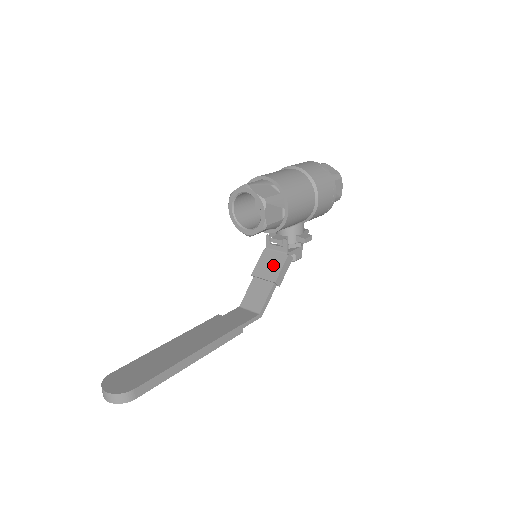
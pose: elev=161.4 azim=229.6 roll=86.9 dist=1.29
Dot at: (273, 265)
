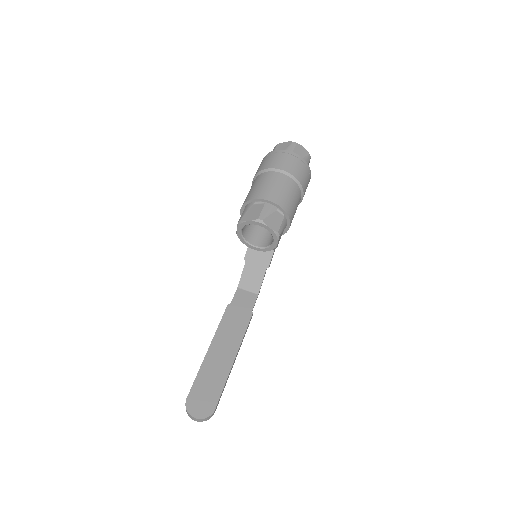
Dot at: (264, 252)
